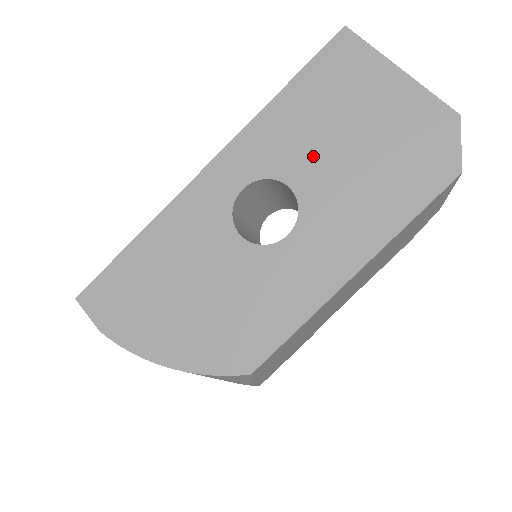
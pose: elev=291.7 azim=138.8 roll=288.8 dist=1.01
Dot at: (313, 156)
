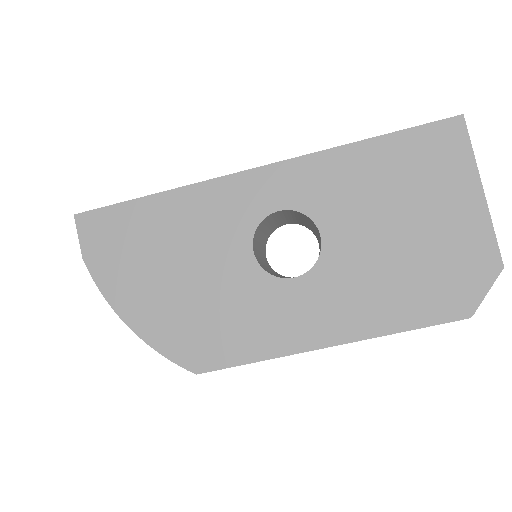
Dot at: (358, 221)
